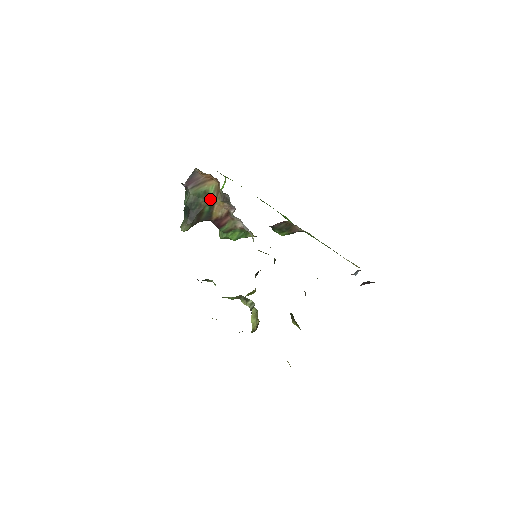
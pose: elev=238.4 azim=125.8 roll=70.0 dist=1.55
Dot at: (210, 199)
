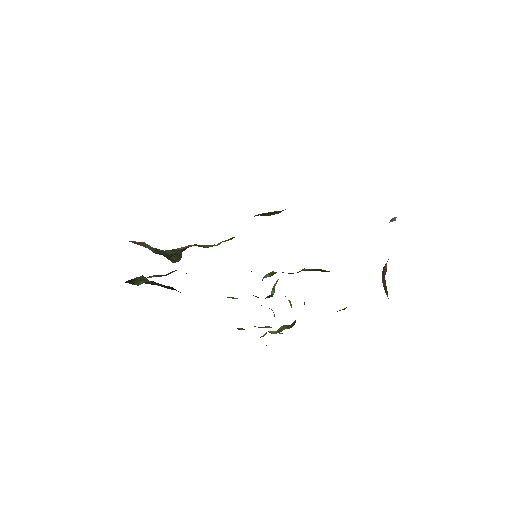
Dot at: occluded
